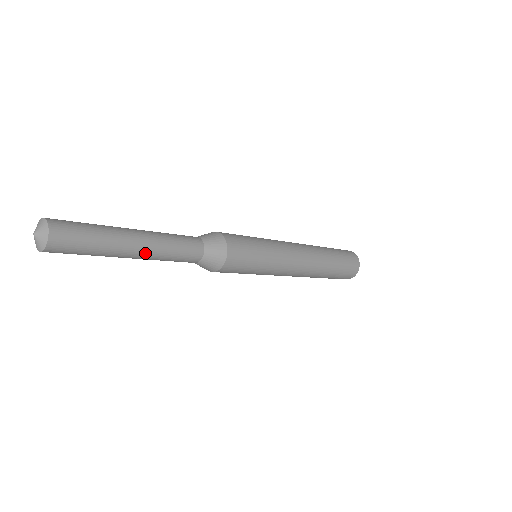
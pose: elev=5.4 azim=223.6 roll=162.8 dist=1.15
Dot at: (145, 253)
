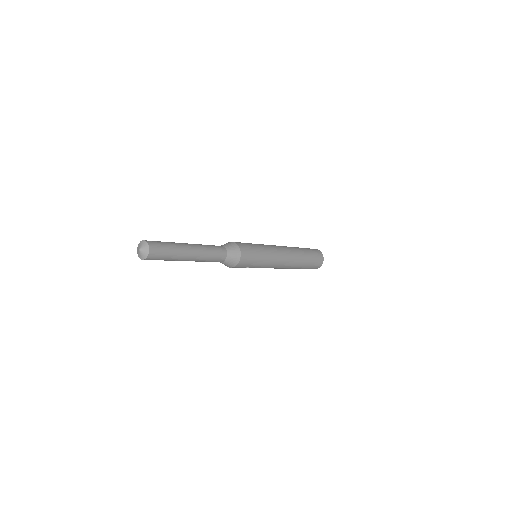
Dot at: (196, 256)
